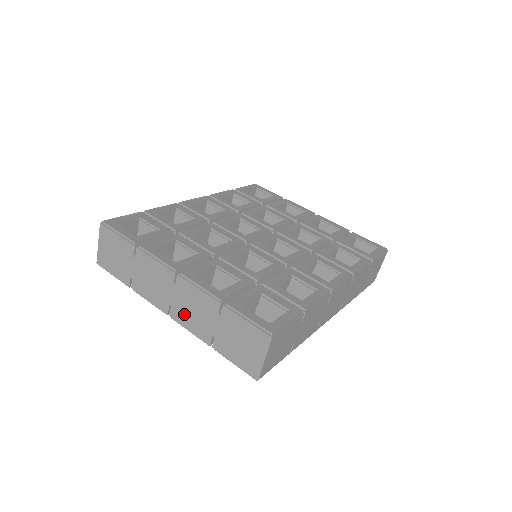
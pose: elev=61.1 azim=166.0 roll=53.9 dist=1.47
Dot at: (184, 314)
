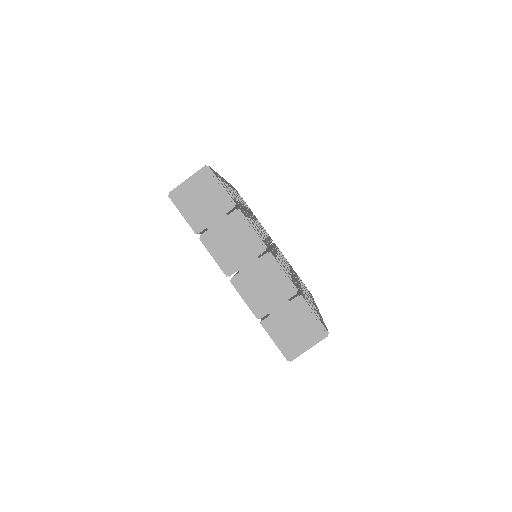
Dot at: (250, 284)
